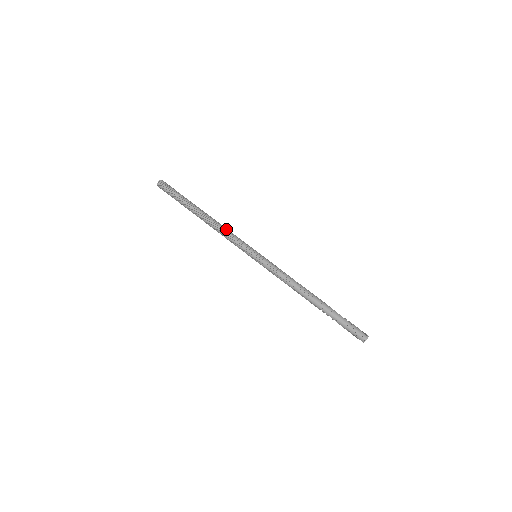
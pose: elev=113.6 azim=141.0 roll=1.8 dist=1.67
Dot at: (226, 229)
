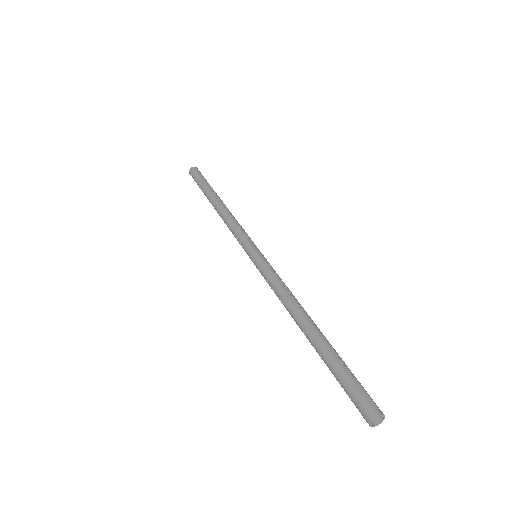
Dot at: (233, 219)
